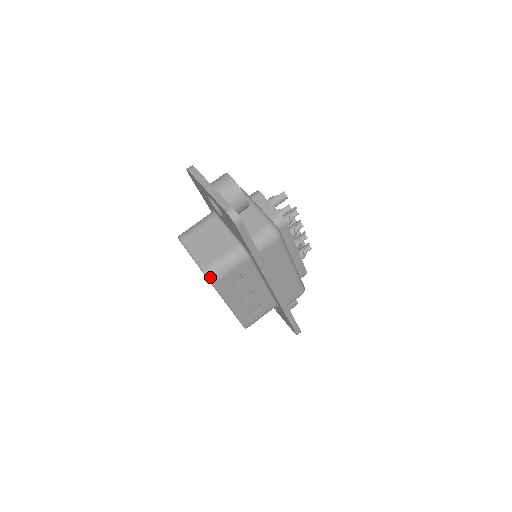
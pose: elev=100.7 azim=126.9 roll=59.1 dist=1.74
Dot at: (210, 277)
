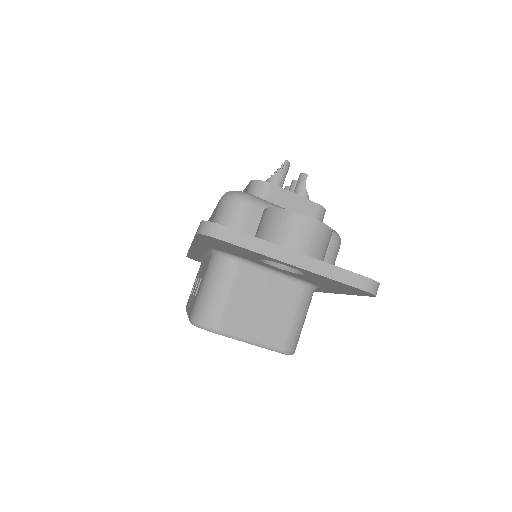
Dot at: (293, 351)
